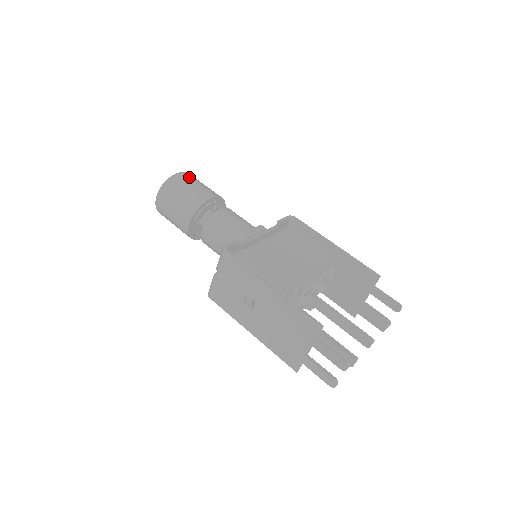
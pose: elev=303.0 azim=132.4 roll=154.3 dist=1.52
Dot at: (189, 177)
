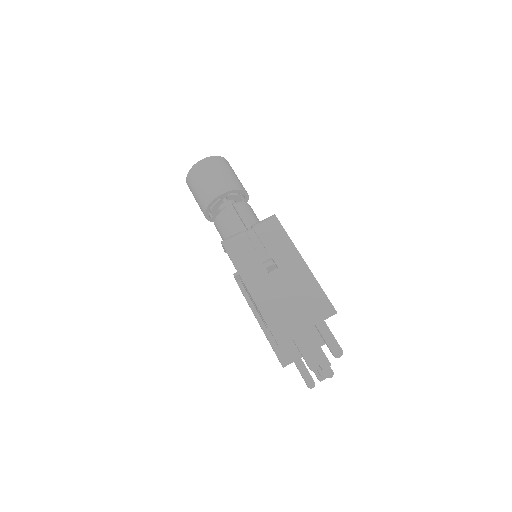
Dot at: occluded
